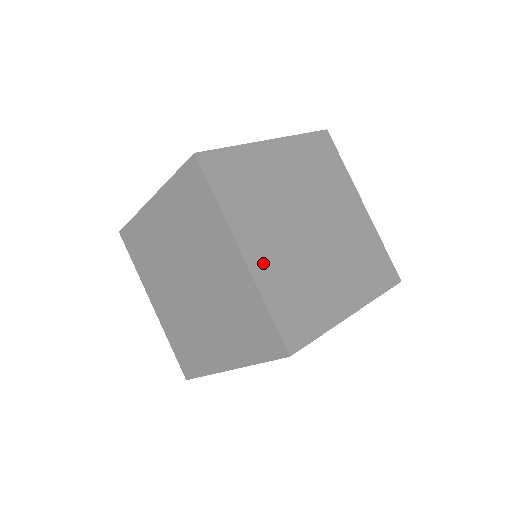
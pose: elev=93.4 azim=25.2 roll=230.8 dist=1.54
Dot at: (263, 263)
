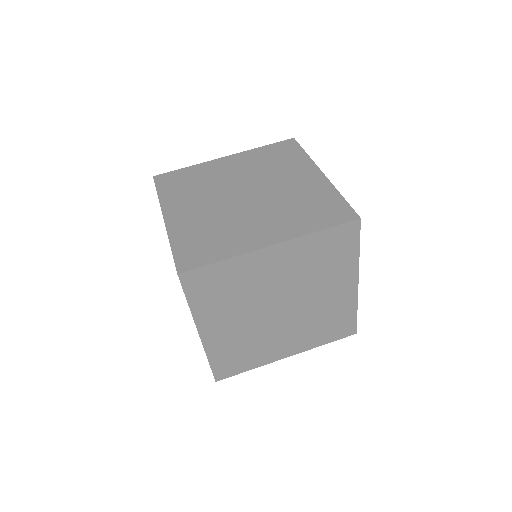
Dot at: occluded
